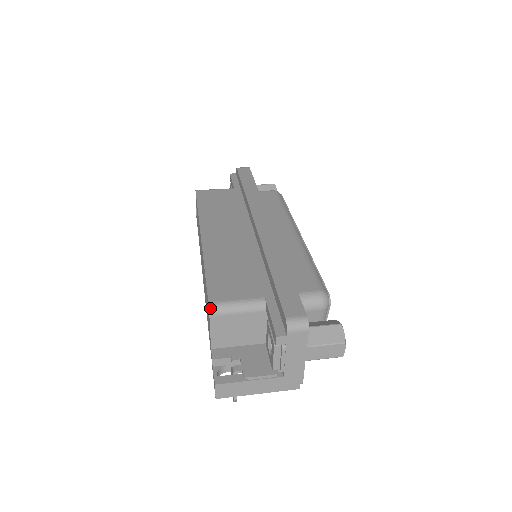
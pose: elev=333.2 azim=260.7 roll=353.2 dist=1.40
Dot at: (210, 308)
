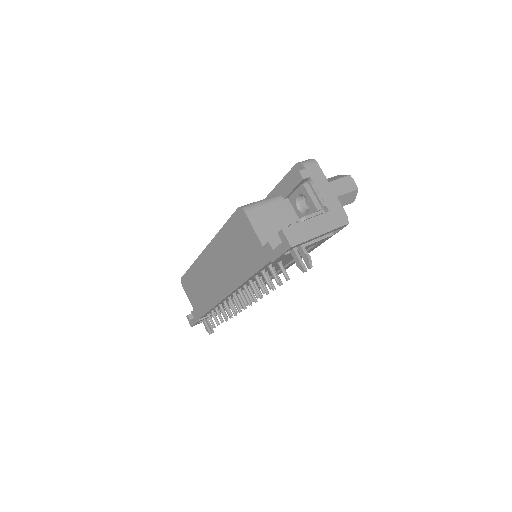
Dot at: (241, 207)
